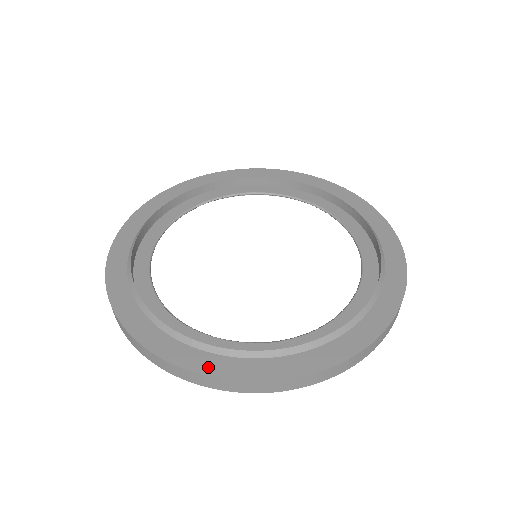
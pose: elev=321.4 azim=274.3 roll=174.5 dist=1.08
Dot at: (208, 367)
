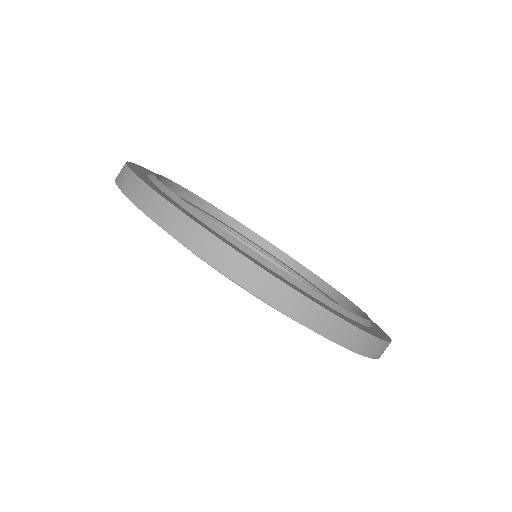
Dot at: (138, 173)
